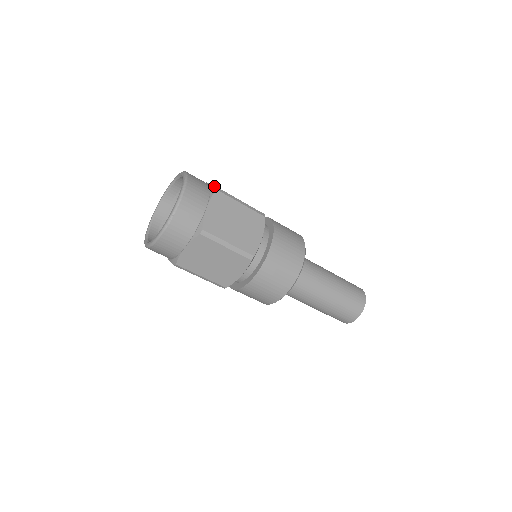
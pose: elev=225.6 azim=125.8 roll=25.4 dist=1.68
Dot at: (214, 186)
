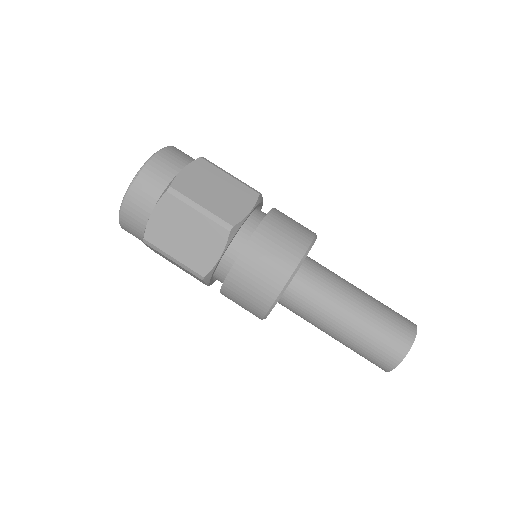
Dot at: occluded
